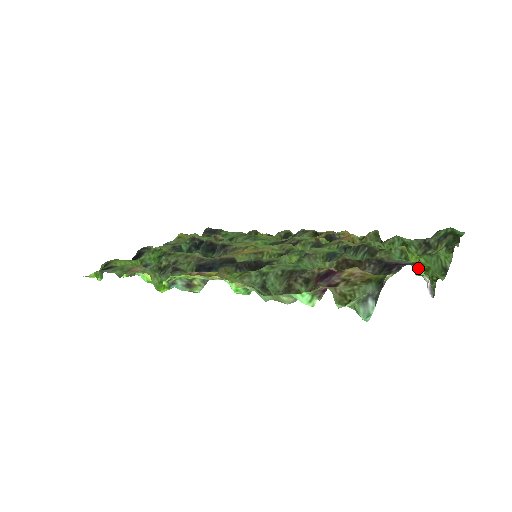
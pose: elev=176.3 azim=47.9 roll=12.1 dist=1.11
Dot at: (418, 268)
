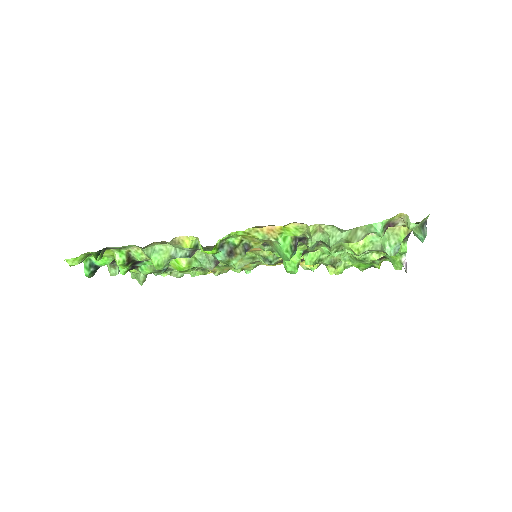
Dot at: (404, 245)
